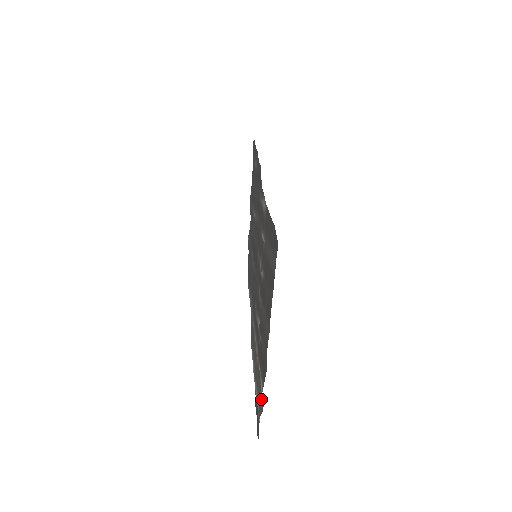
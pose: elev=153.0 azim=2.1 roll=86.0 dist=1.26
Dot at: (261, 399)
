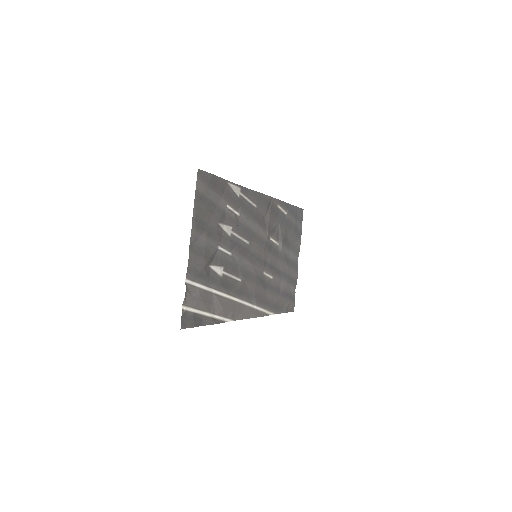
Dot at: (190, 295)
